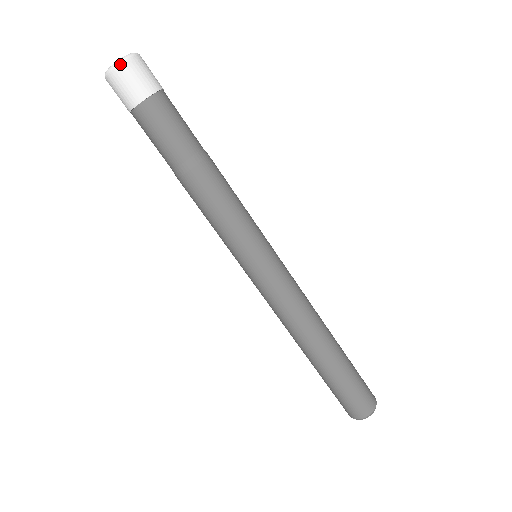
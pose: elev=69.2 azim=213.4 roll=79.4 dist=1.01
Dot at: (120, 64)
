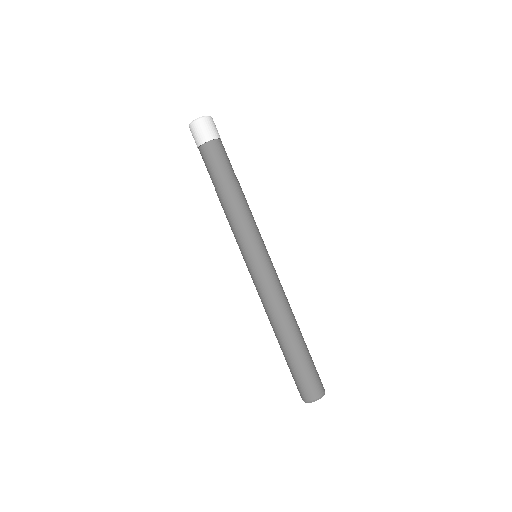
Dot at: (198, 120)
